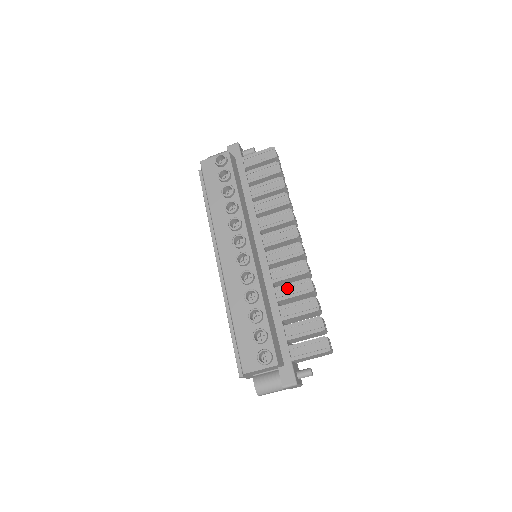
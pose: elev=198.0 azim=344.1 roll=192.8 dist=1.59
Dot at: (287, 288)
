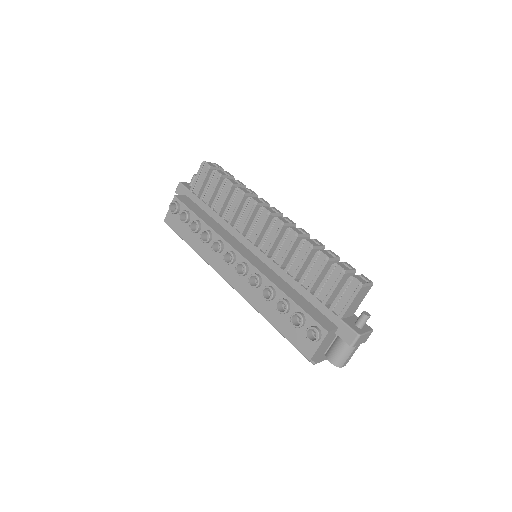
Dot at: (294, 262)
